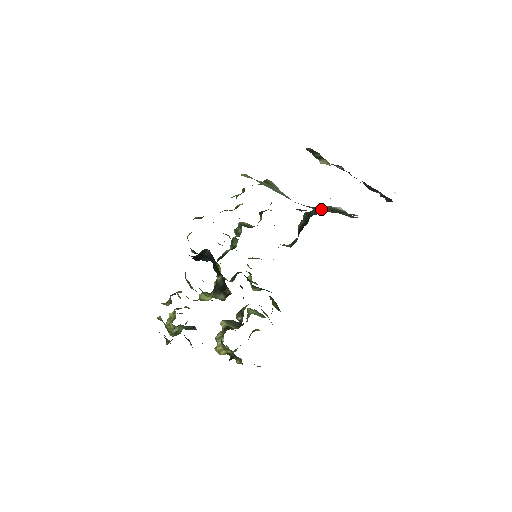
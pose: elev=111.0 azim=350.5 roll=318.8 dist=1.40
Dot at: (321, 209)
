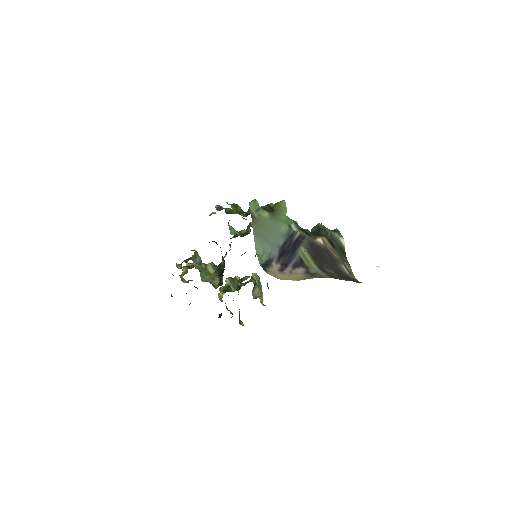
Dot at: (313, 250)
